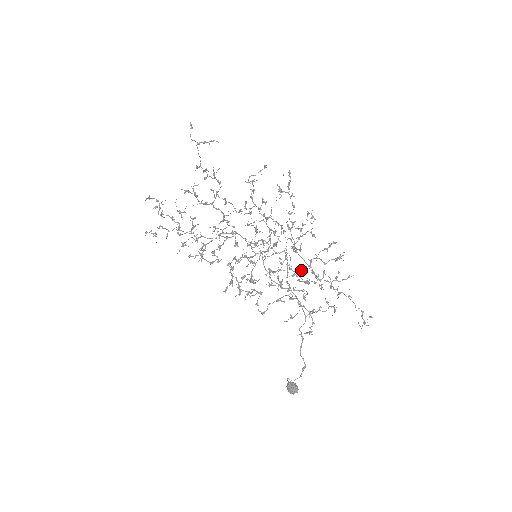
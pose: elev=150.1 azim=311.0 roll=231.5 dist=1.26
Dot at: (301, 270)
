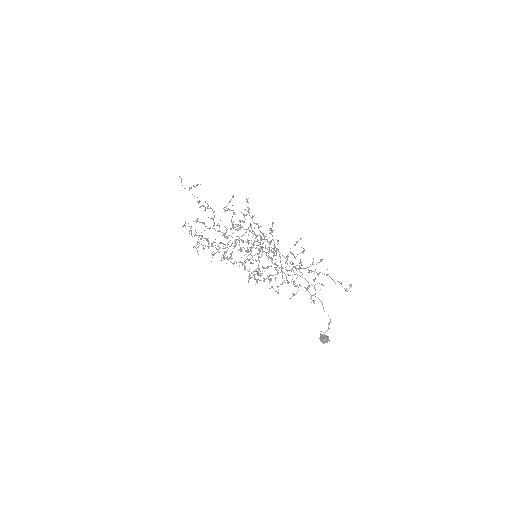
Dot at: (285, 262)
